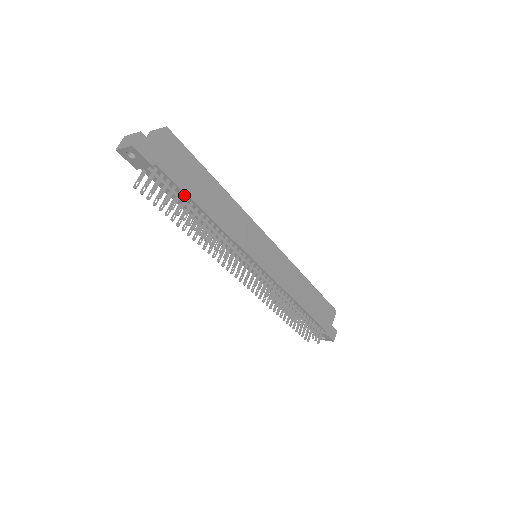
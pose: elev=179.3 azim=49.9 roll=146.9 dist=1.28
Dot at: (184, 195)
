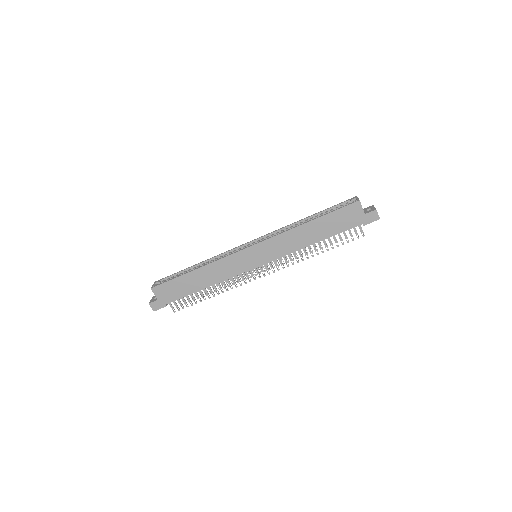
Dot at: (189, 294)
